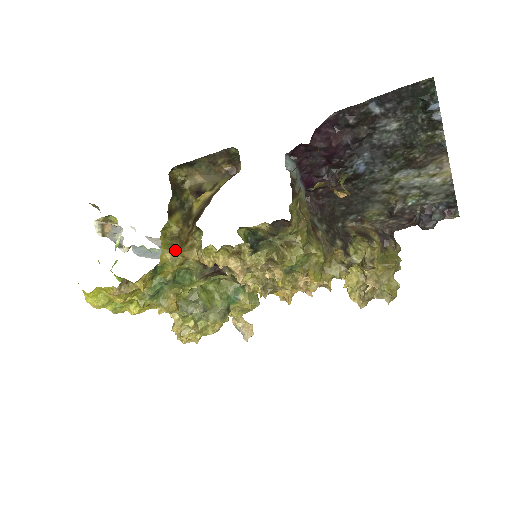
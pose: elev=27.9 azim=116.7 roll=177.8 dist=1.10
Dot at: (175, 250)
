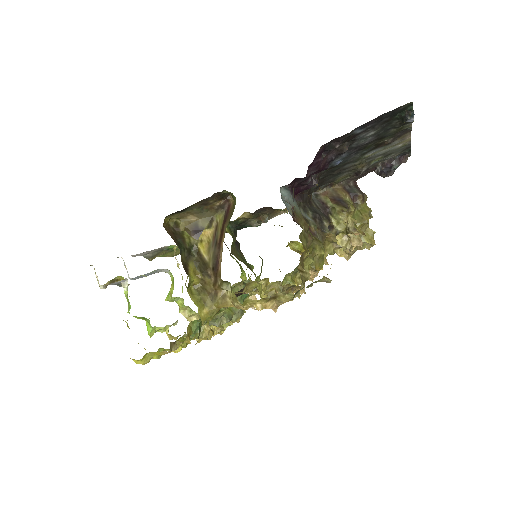
Dot at: (209, 305)
